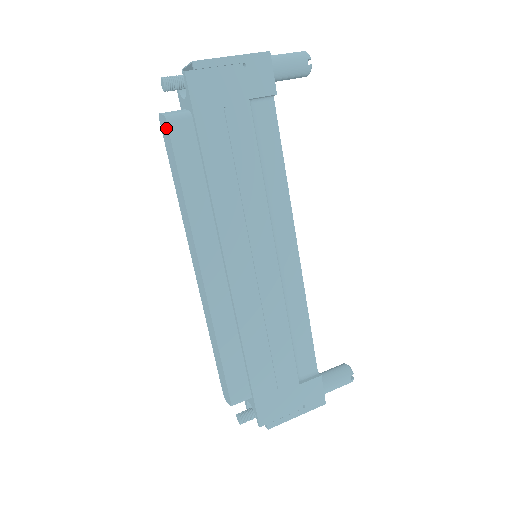
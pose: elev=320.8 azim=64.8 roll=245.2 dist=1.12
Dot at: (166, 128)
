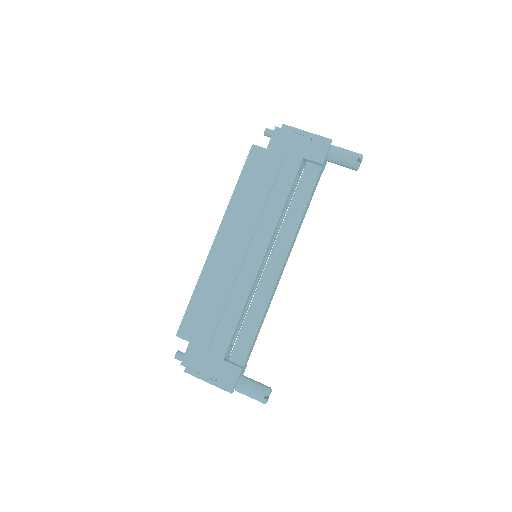
Dot at: (251, 151)
